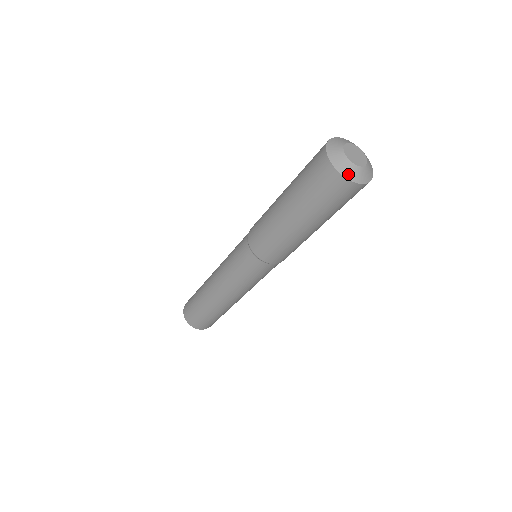
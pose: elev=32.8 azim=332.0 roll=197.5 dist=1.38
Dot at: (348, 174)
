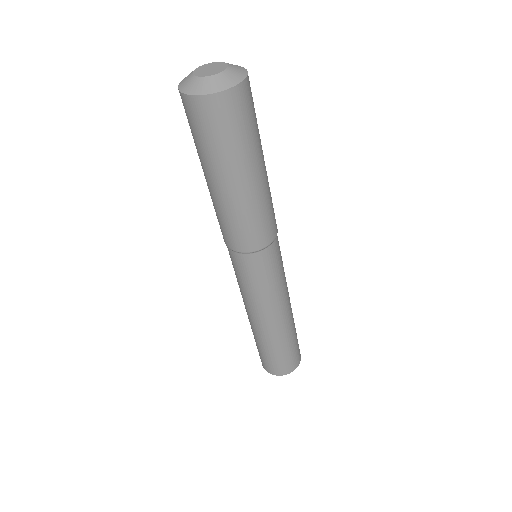
Dot at: (185, 88)
